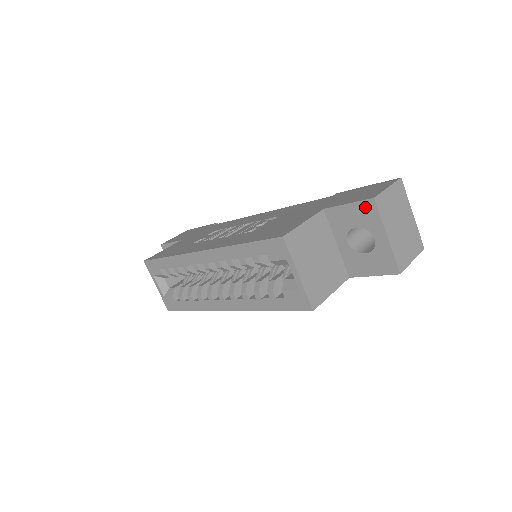
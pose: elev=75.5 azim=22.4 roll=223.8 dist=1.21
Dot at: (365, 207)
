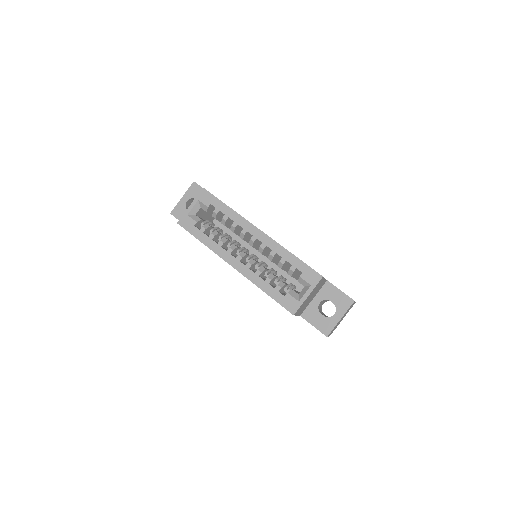
Dot at: (347, 300)
